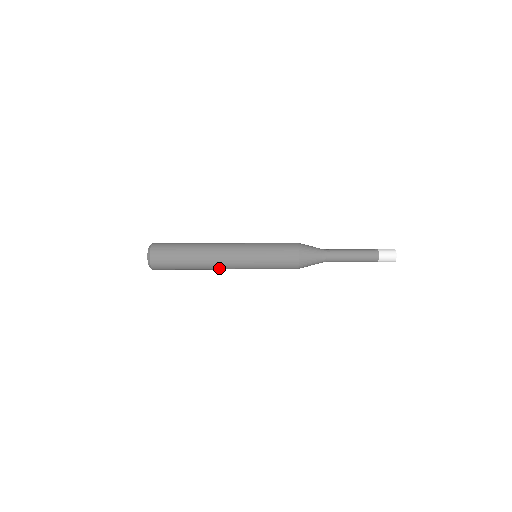
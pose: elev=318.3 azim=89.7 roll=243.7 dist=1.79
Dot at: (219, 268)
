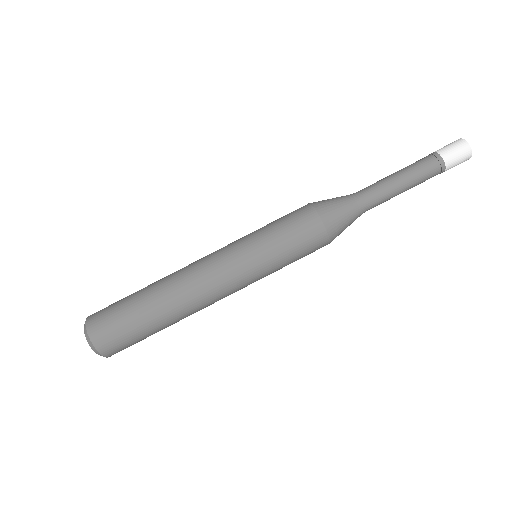
Dot at: occluded
